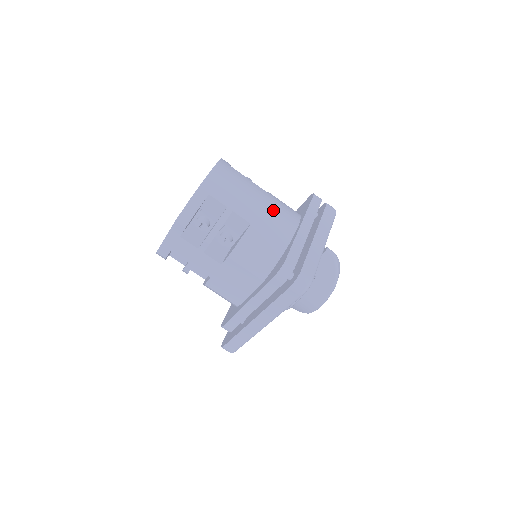
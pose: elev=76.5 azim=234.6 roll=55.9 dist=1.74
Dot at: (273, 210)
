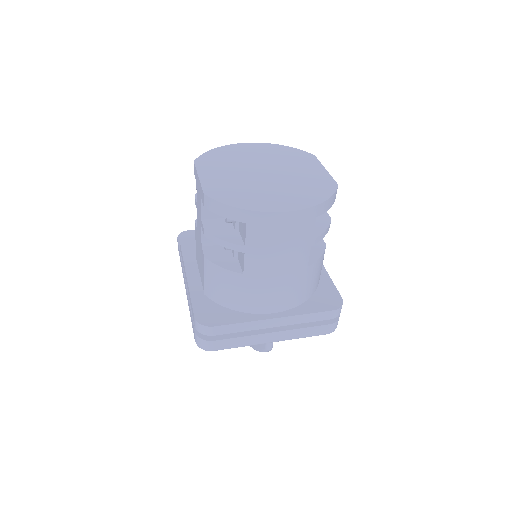
Dot at: (278, 286)
